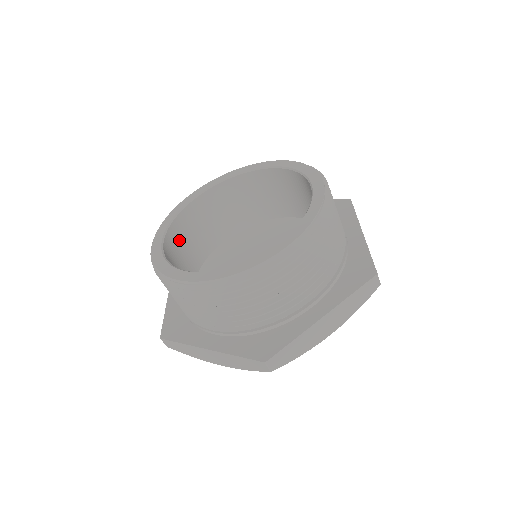
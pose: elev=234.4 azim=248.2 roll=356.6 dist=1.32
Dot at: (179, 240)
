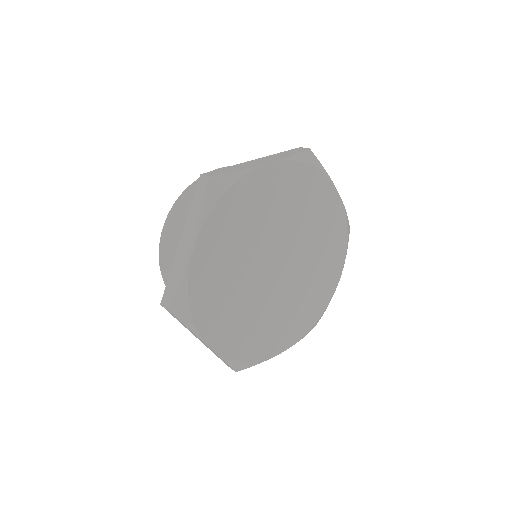
Dot at: occluded
